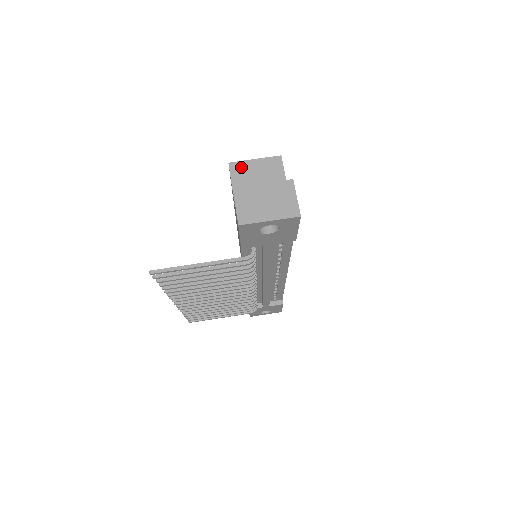
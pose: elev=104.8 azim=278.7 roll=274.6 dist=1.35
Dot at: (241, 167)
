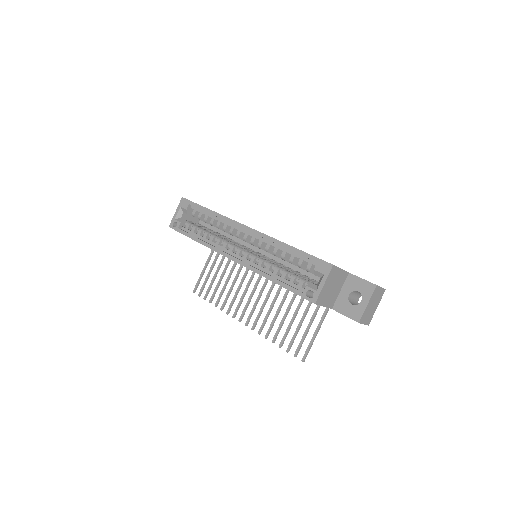
Dot at: (321, 296)
